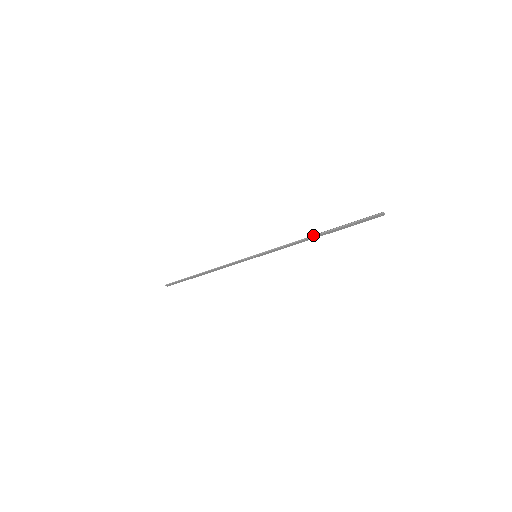
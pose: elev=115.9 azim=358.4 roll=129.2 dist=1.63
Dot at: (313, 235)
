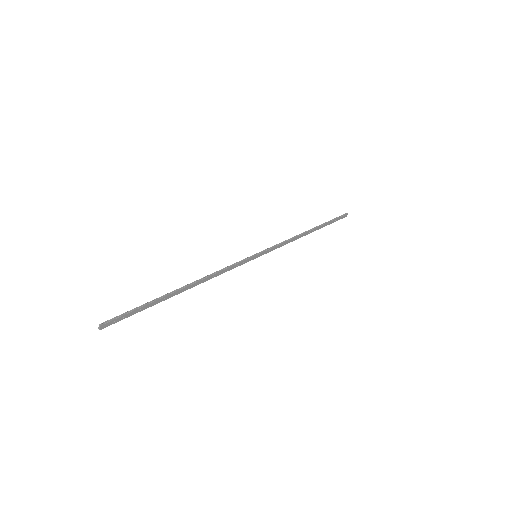
Dot at: occluded
